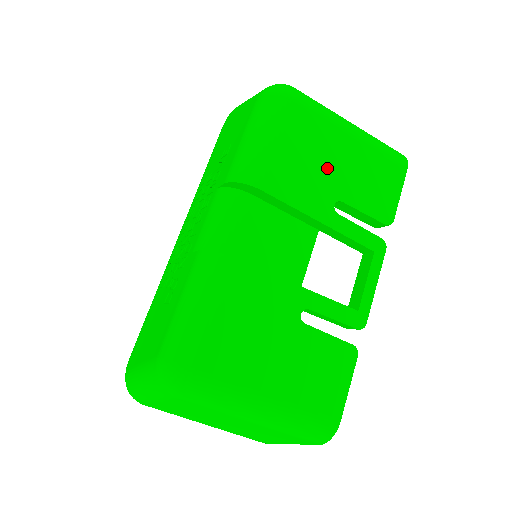
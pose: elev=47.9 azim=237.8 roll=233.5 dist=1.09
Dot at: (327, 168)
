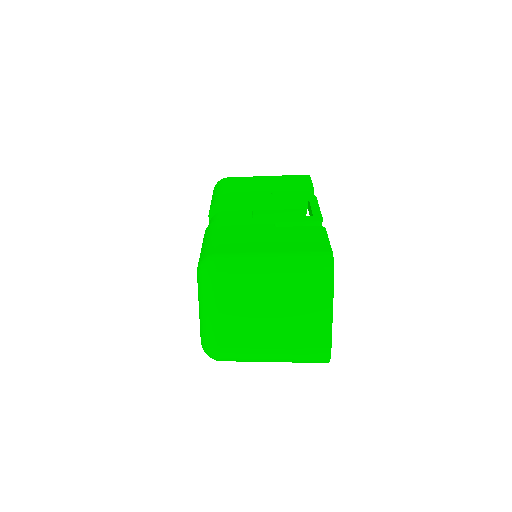
Dot at: (259, 187)
